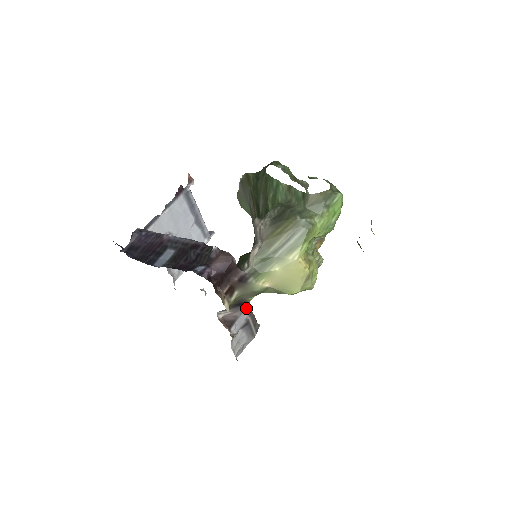
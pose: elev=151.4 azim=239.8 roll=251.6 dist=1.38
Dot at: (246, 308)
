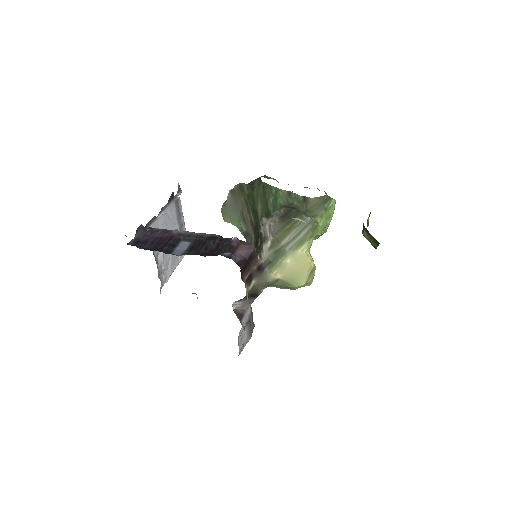
Dot at: (251, 303)
